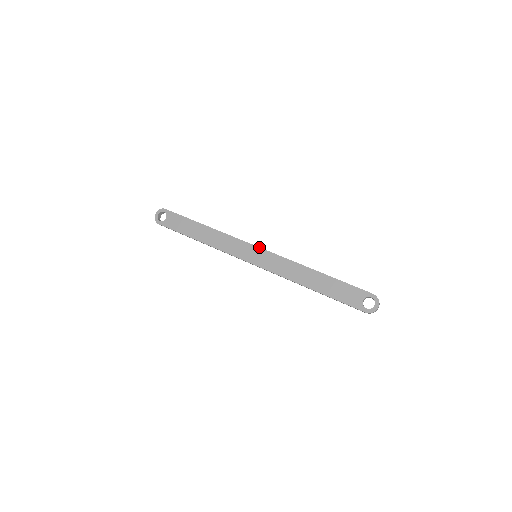
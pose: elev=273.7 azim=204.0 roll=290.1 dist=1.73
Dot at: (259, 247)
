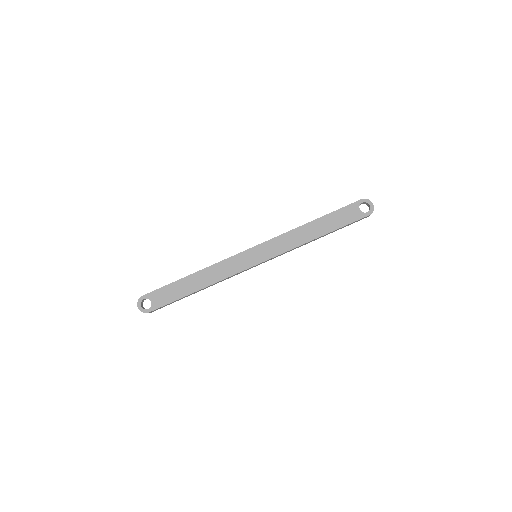
Dot at: (252, 247)
